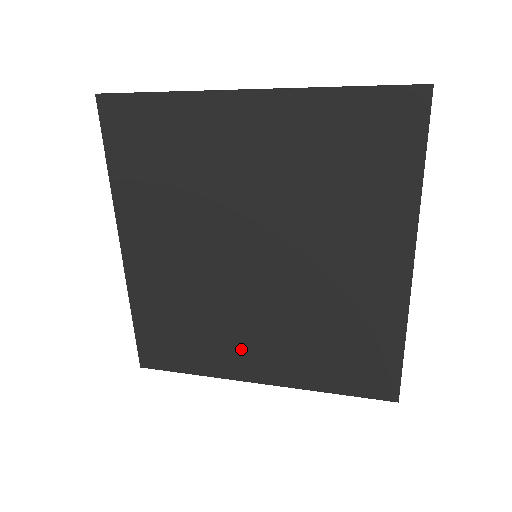
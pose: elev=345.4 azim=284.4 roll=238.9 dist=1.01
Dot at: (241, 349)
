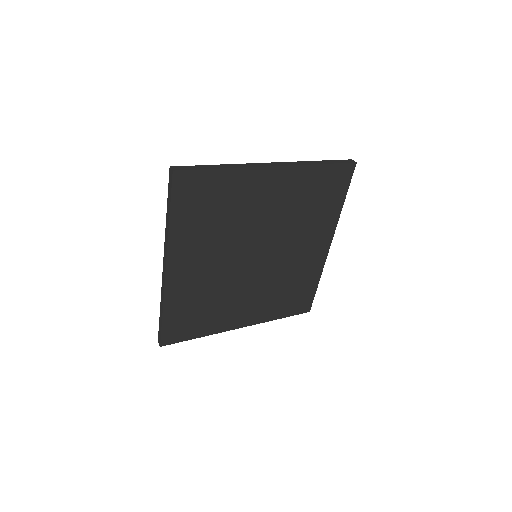
Dot at: (235, 312)
